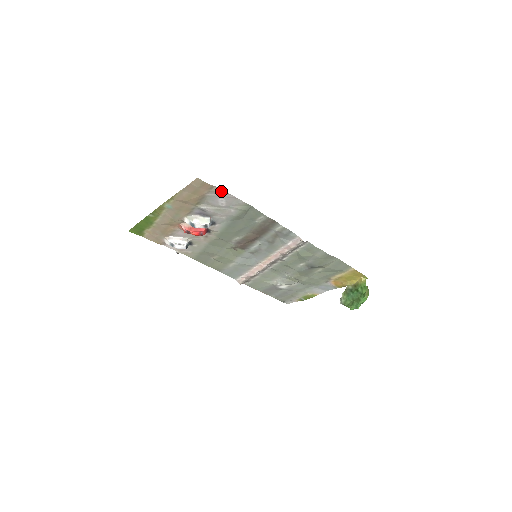
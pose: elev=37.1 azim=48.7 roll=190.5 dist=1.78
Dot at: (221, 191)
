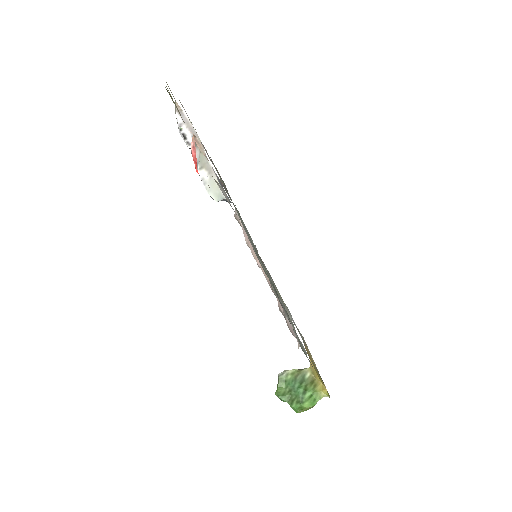
Dot at: occluded
